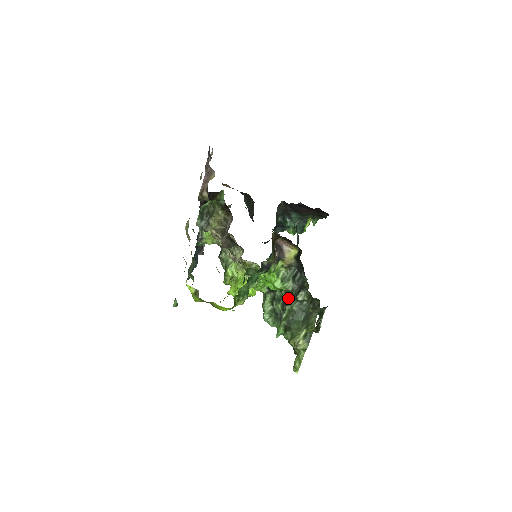
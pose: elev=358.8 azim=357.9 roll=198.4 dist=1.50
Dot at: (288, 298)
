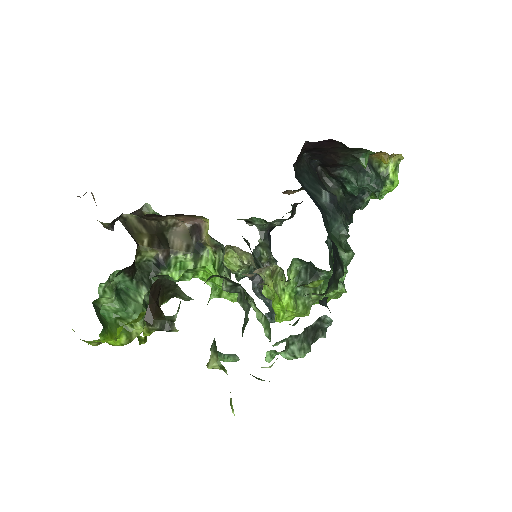
Dot at: occluded
